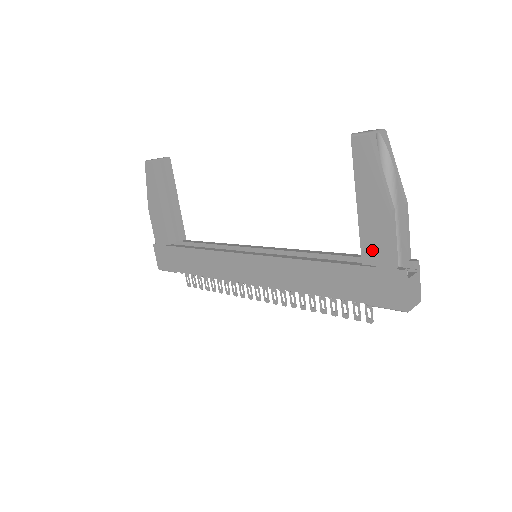
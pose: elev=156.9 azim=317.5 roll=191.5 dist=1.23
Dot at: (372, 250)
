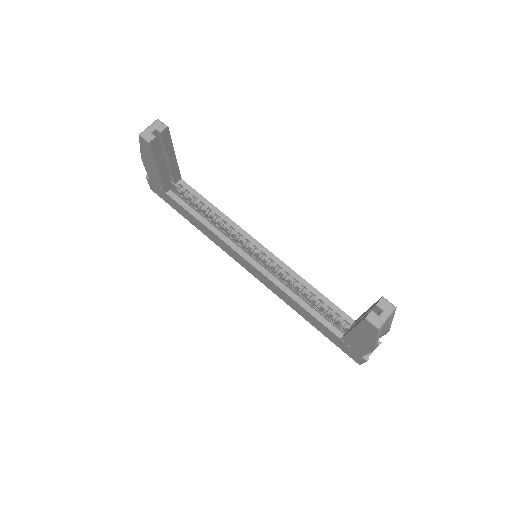
Dot at: (351, 343)
